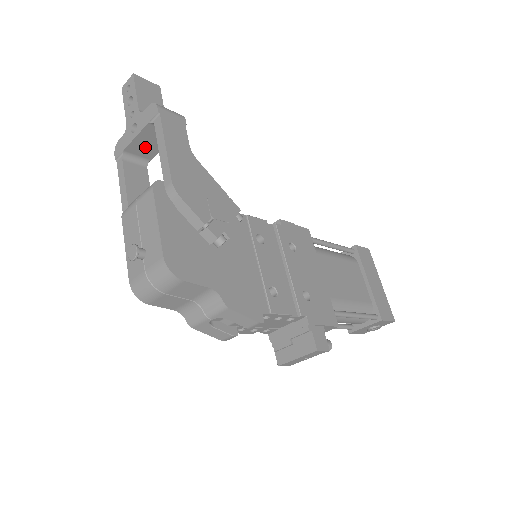
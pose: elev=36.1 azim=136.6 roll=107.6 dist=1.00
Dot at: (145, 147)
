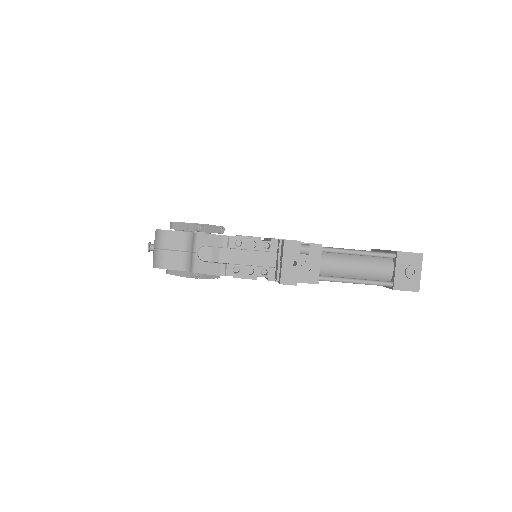
Dot at: occluded
